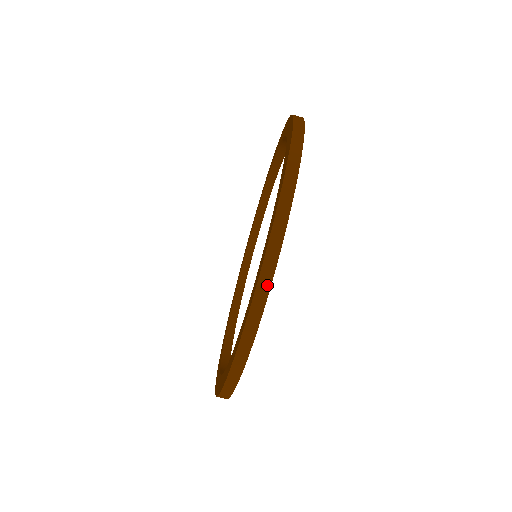
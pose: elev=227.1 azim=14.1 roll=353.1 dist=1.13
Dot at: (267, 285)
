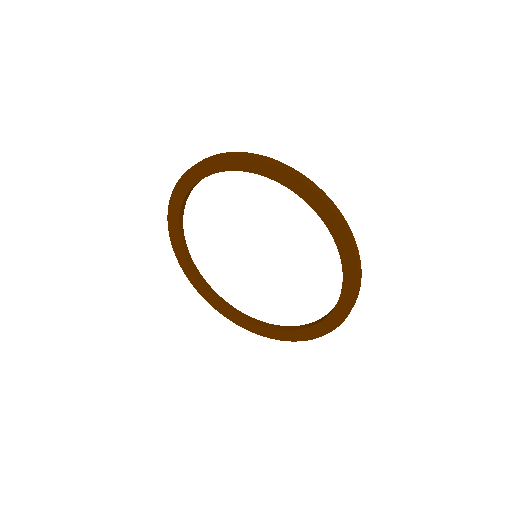
Dot at: occluded
